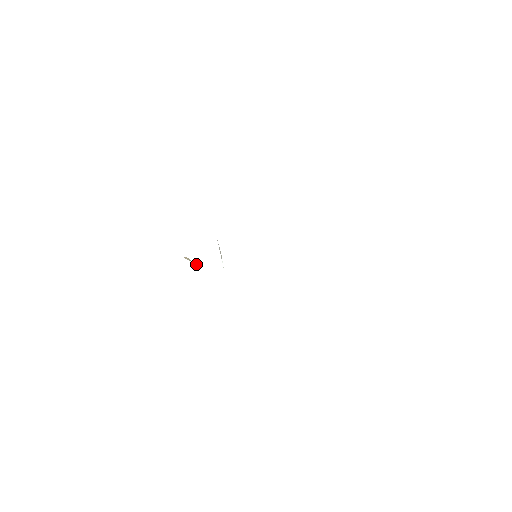
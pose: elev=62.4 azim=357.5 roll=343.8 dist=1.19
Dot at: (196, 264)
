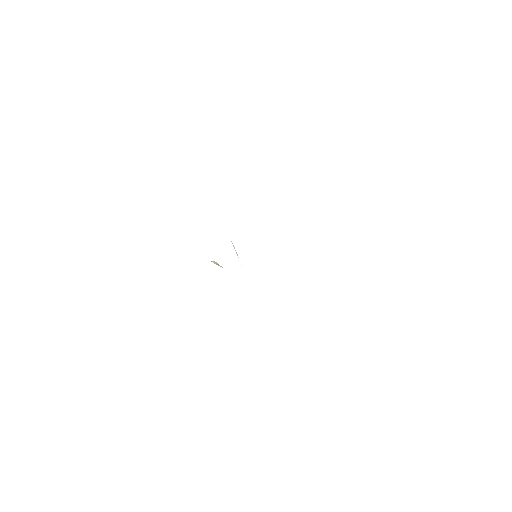
Dot at: (222, 267)
